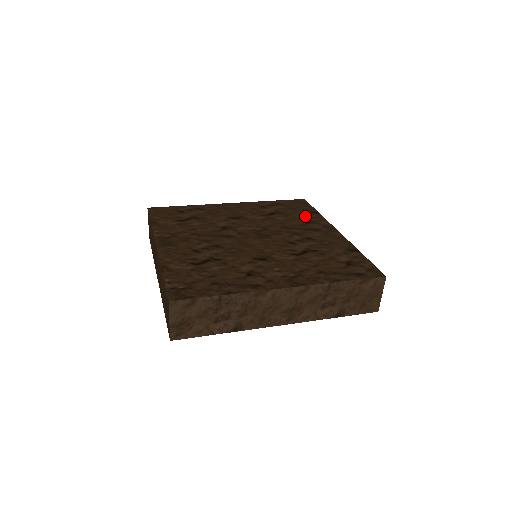
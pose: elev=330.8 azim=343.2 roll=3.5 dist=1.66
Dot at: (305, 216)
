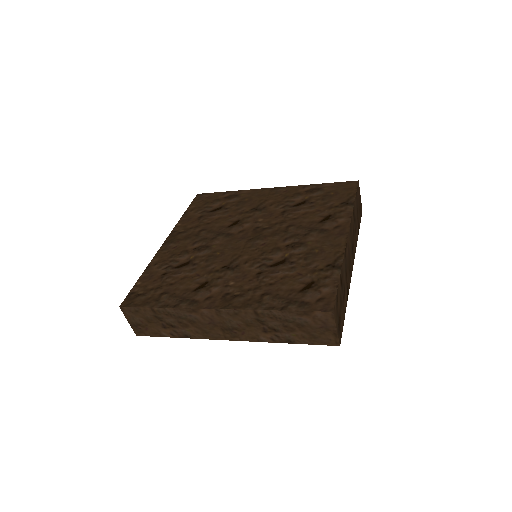
Dot at: (332, 209)
